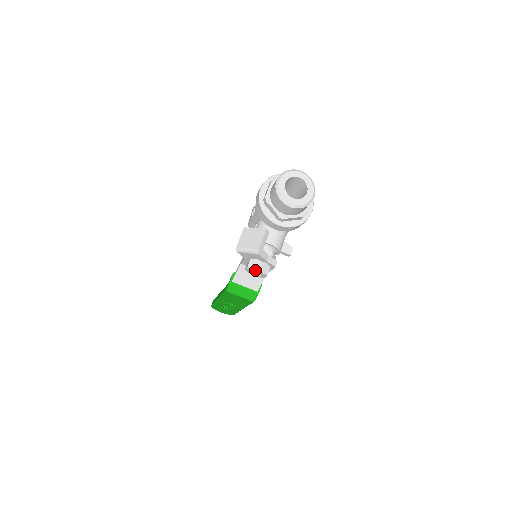
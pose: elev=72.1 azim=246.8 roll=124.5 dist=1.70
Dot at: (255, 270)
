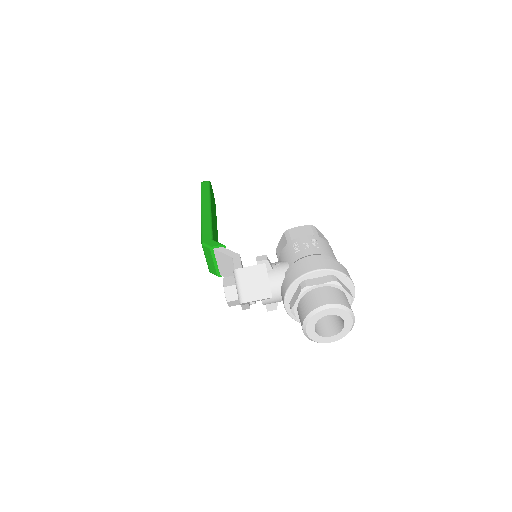
Dot at: (226, 296)
